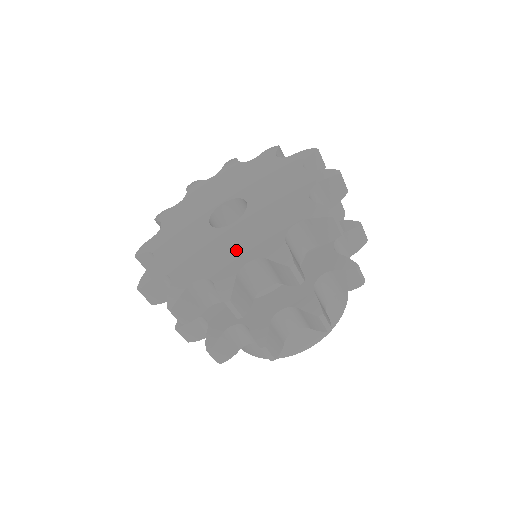
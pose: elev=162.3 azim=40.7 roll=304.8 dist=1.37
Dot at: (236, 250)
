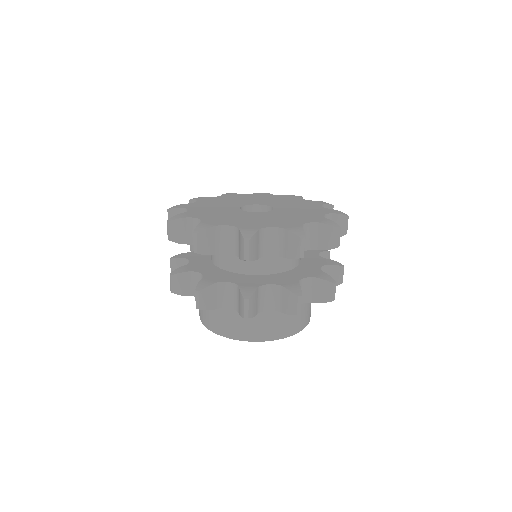
Dot at: (304, 214)
